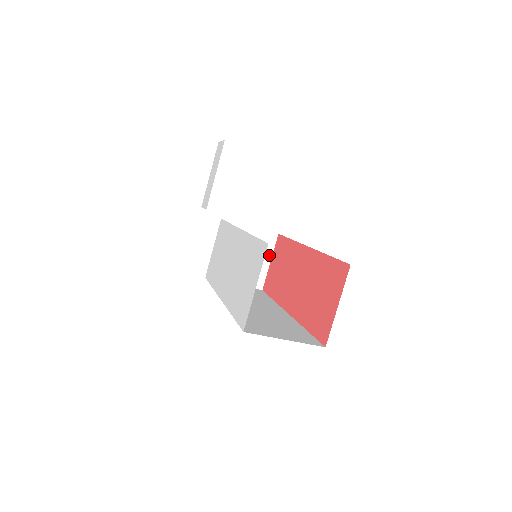
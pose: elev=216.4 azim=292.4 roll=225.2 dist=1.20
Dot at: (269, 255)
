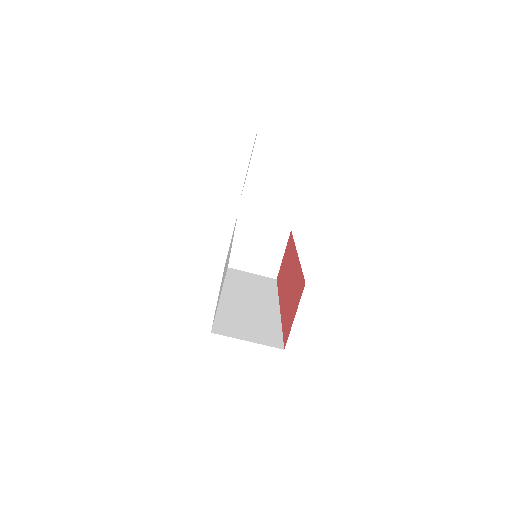
Dot at: (282, 249)
